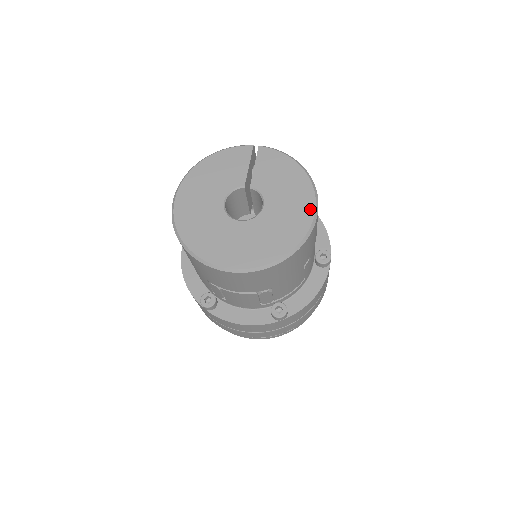
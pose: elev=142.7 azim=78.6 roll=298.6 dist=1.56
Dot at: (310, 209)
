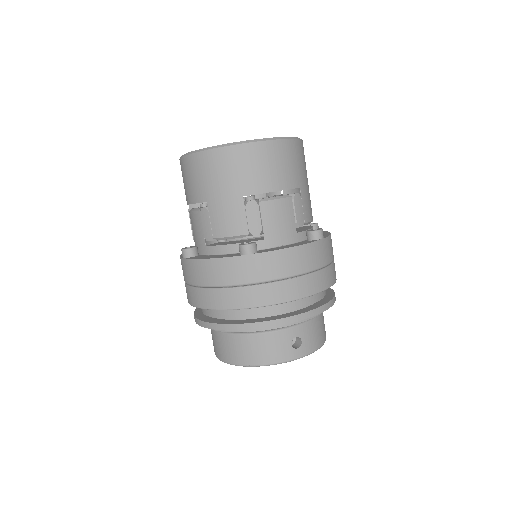
Dot at: occluded
